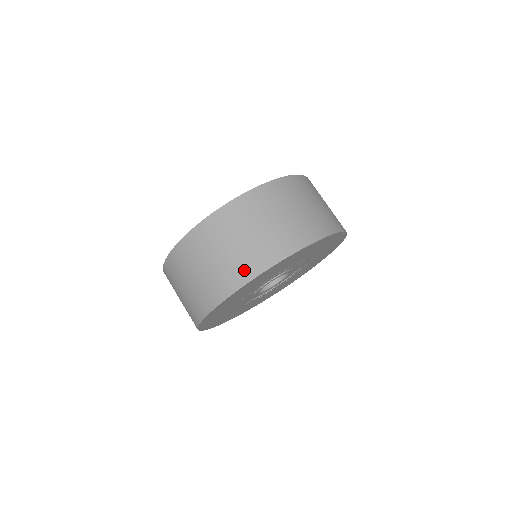
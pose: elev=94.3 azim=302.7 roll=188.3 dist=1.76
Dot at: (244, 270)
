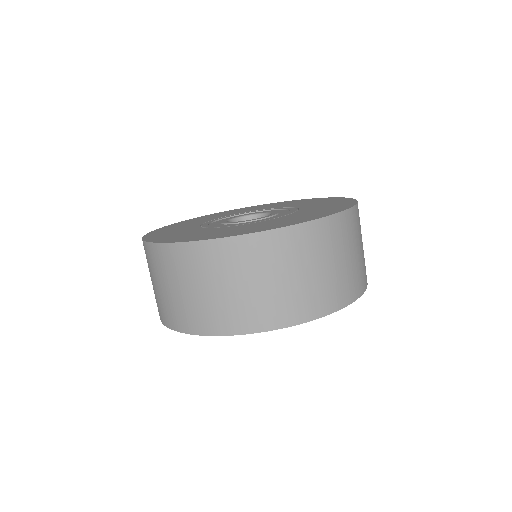
Dot at: (231, 321)
